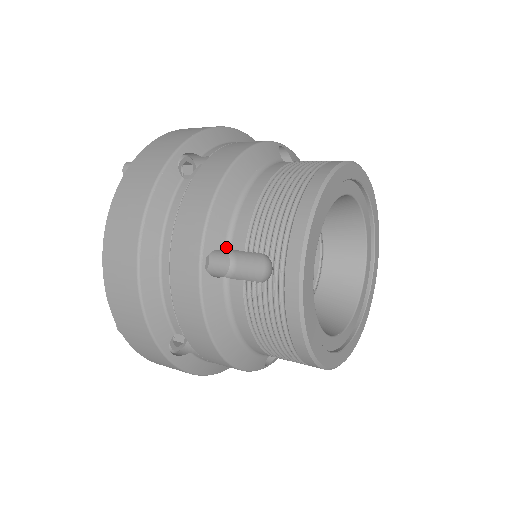
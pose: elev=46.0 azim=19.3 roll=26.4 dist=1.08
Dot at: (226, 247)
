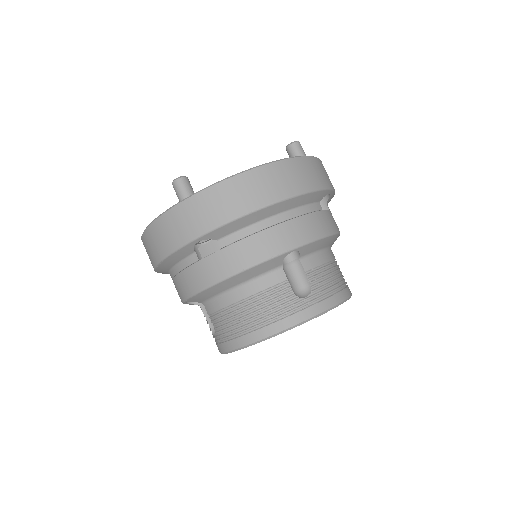
Dot at: (202, 303)
